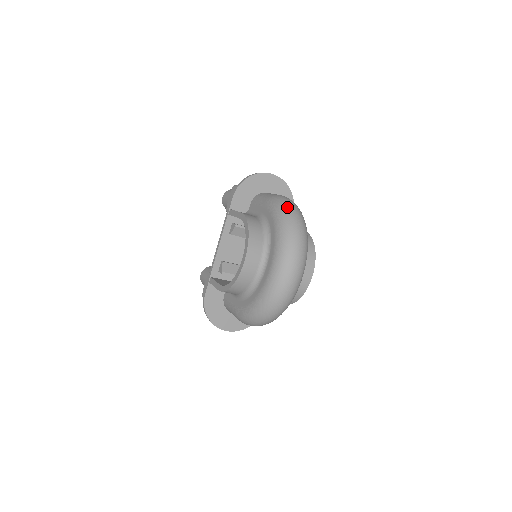
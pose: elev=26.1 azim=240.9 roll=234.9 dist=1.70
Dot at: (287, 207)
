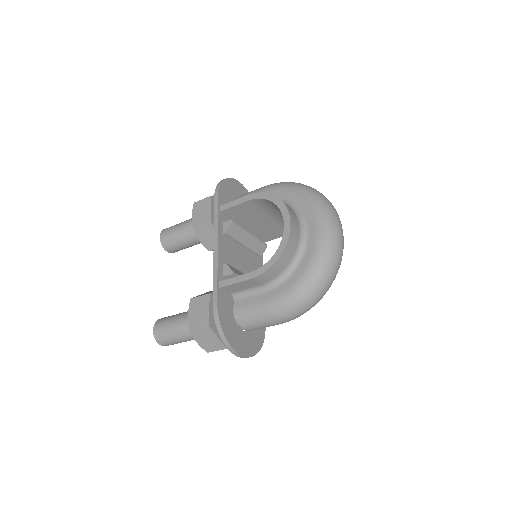
Dot at: occluded
